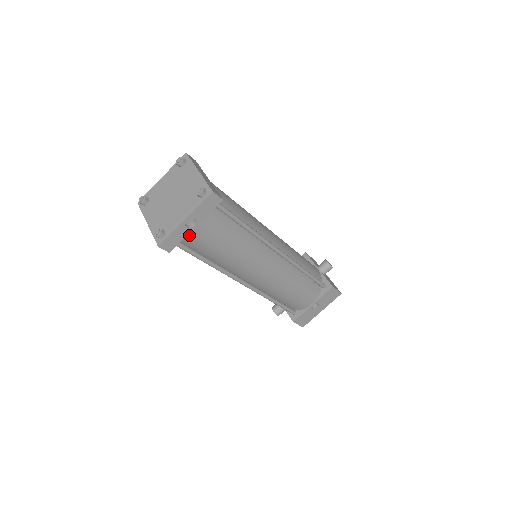
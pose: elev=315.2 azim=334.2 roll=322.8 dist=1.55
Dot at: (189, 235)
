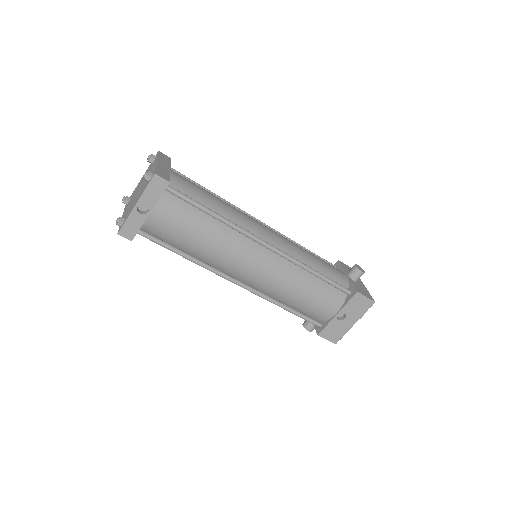
Dot at: (148, 223)
